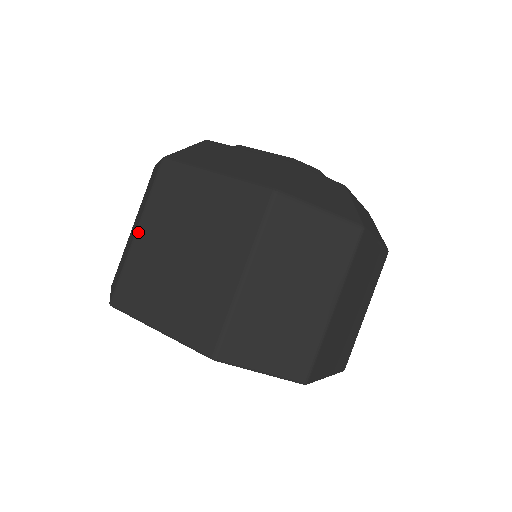
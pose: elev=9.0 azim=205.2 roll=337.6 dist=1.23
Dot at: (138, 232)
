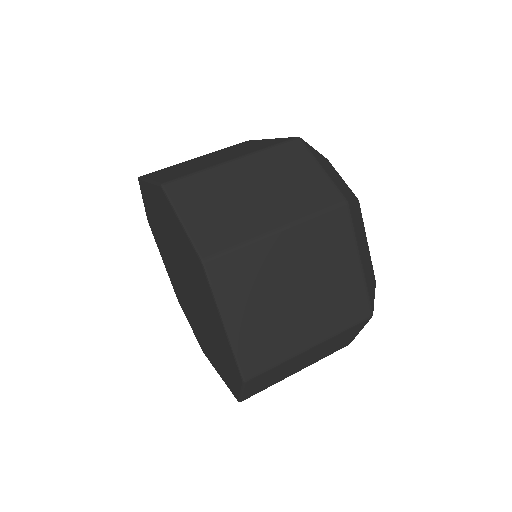
Dot at: (281, 233)
